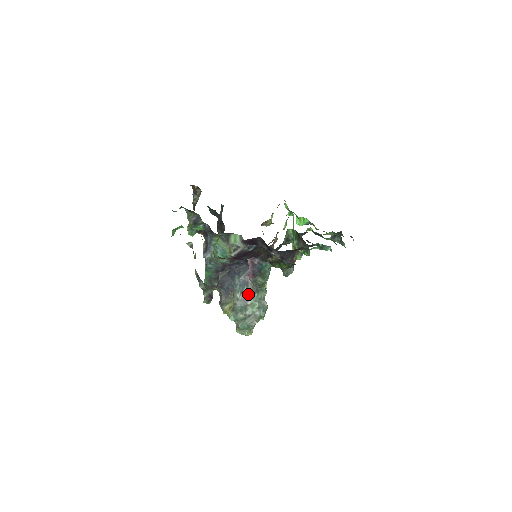
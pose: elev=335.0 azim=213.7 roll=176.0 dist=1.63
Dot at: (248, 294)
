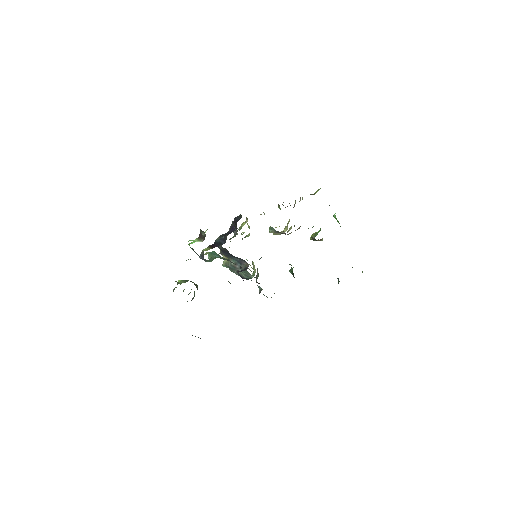
Dot at: occluded
